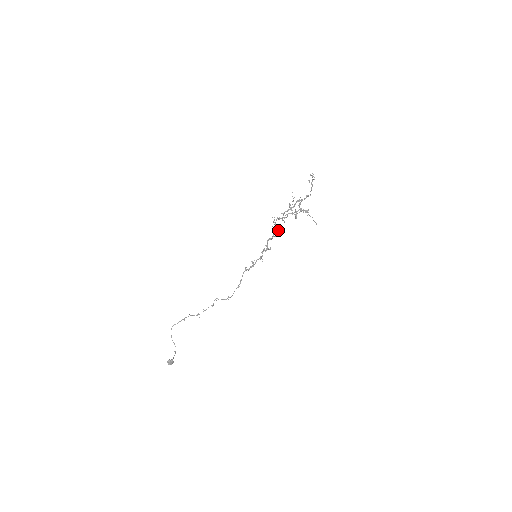
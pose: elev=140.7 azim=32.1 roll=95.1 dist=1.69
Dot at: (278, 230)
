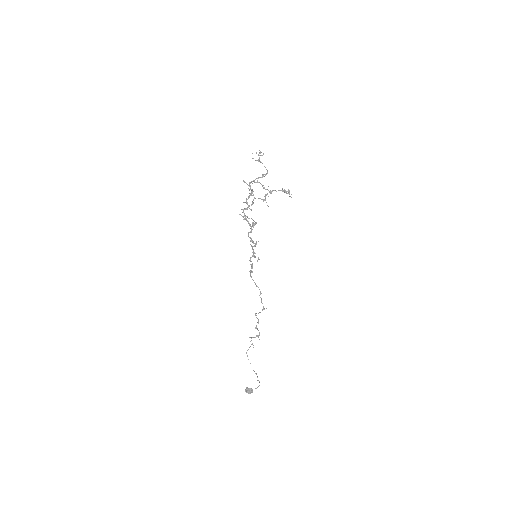
Dot at: (254, 221)
